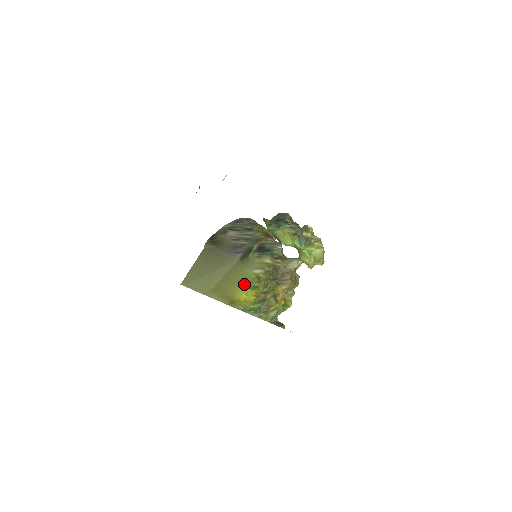
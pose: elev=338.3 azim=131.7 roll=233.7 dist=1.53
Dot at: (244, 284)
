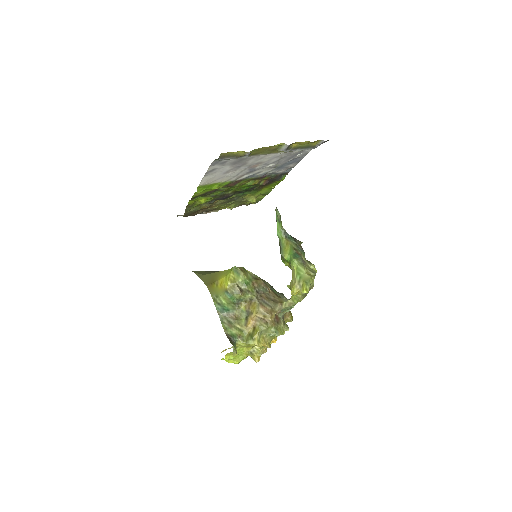
Dot at: occluded
